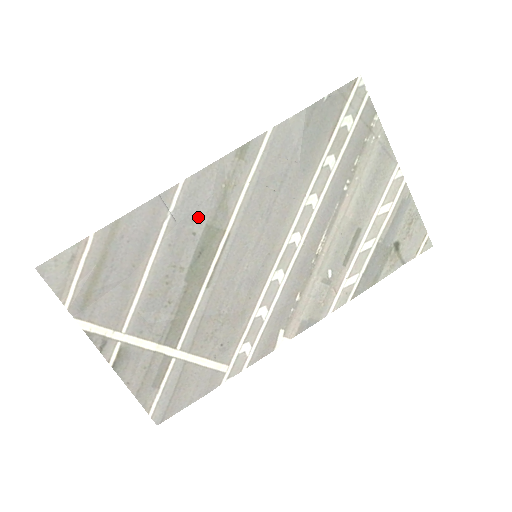
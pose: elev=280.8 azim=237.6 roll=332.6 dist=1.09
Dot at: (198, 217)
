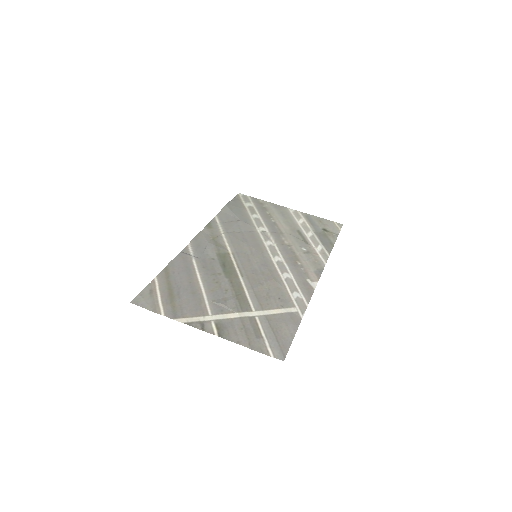
Dot at: (209, 253)
